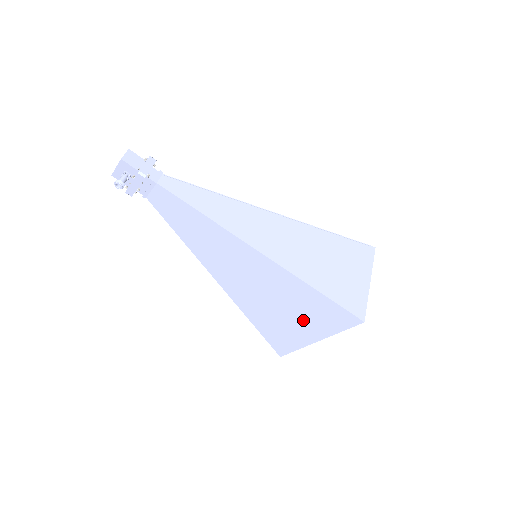
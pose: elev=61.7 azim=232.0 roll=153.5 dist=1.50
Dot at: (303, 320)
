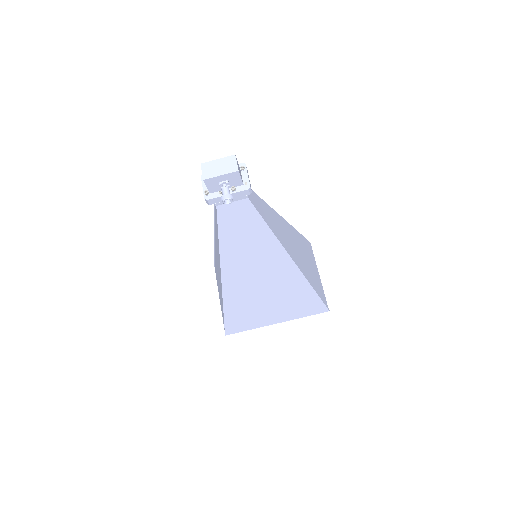
Dot at: (280, 310)
